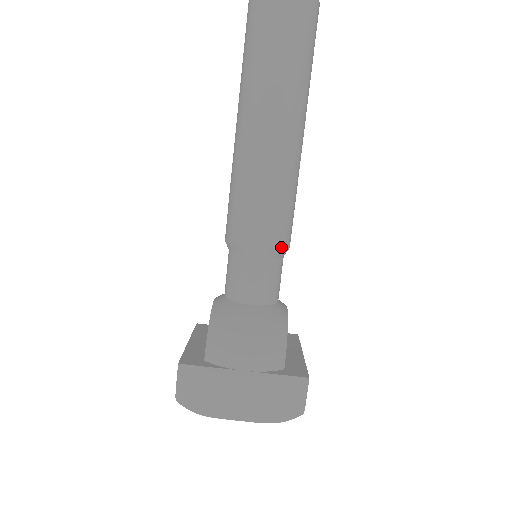
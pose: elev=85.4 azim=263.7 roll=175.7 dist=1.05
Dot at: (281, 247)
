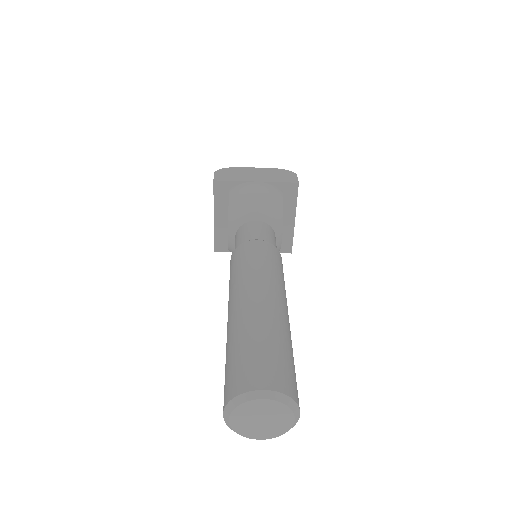
Dot at: occluded
